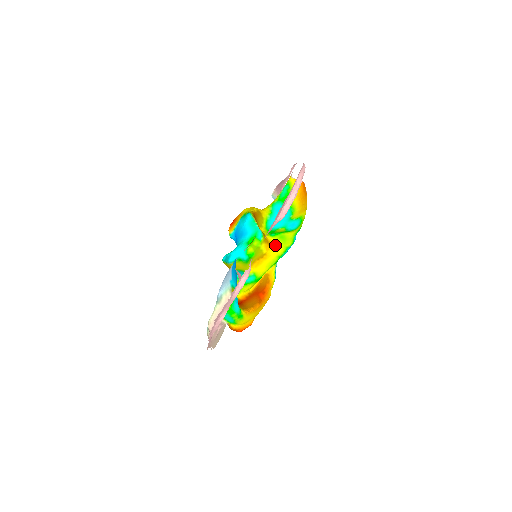
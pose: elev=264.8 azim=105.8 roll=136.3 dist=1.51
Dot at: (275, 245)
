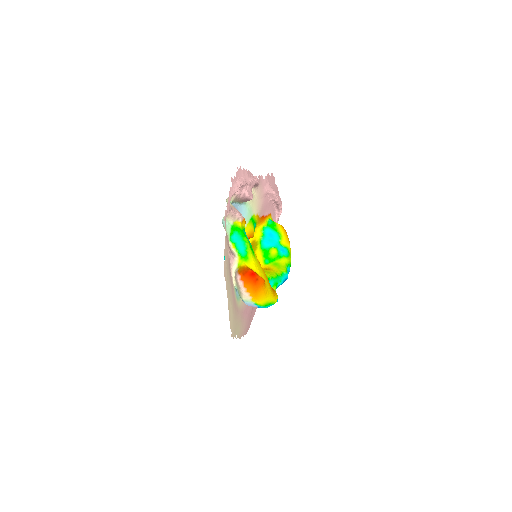
Dot at: (271, 268)
